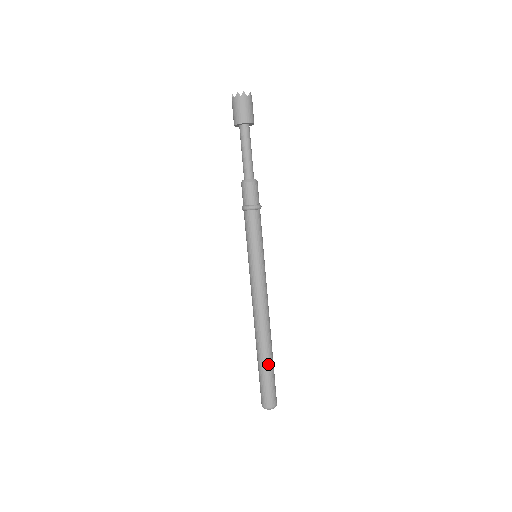
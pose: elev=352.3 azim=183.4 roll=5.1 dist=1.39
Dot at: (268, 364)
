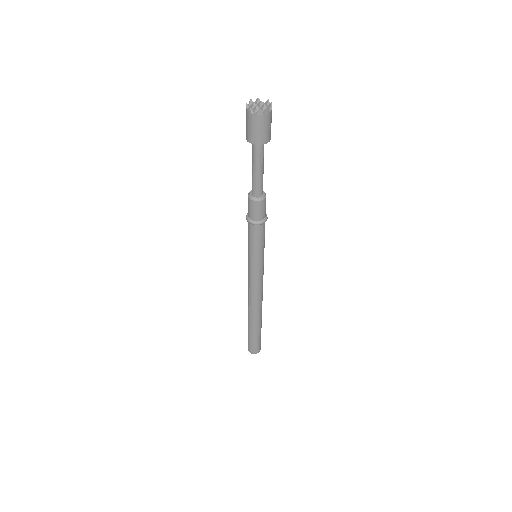
Dot at: (259, 329)
